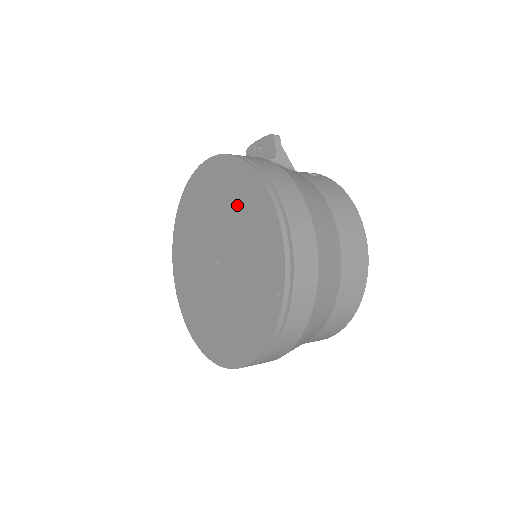
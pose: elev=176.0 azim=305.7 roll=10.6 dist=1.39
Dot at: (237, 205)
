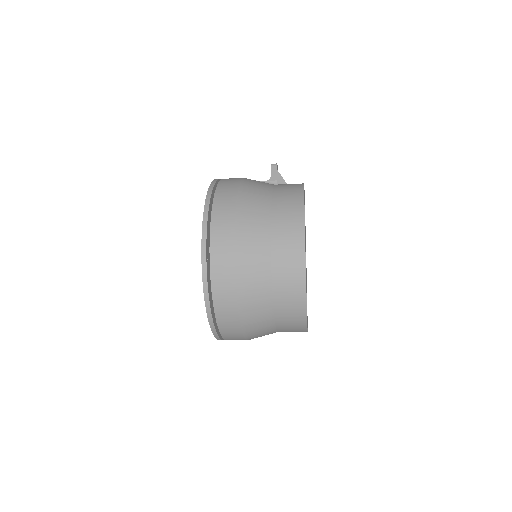
Dot at: occluded
